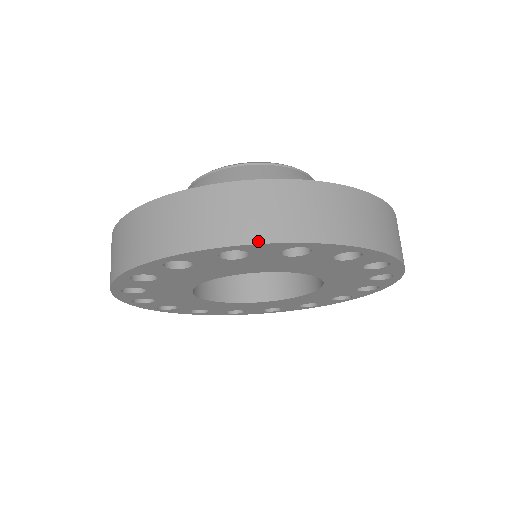
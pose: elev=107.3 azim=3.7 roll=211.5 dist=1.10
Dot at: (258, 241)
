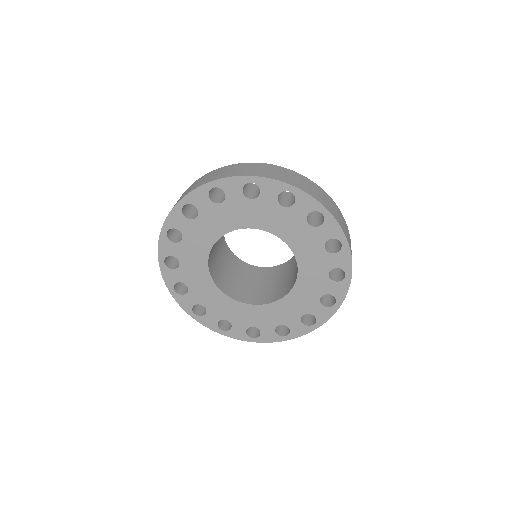
Dot at: (226, 177)
